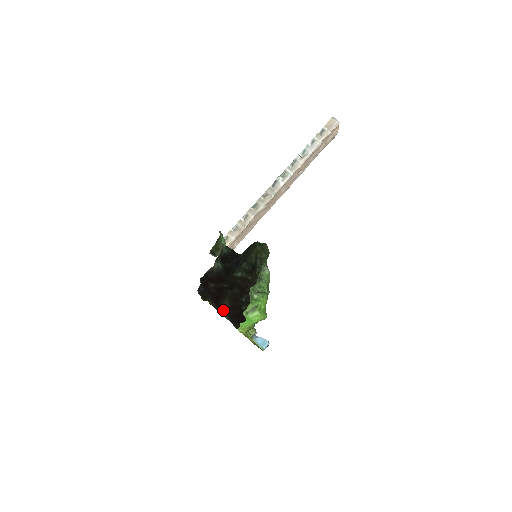
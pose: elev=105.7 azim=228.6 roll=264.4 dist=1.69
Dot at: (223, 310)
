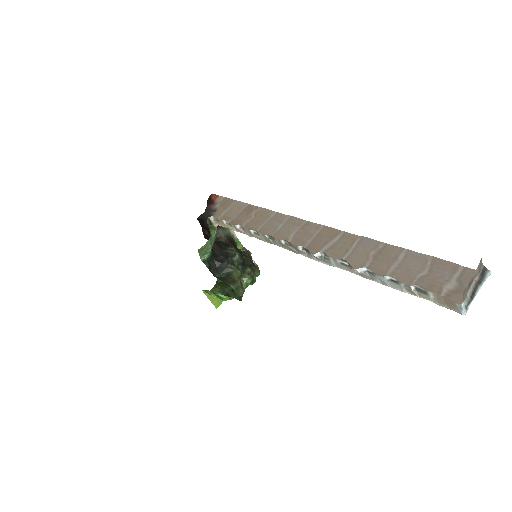
Dot at: (222, 236)
